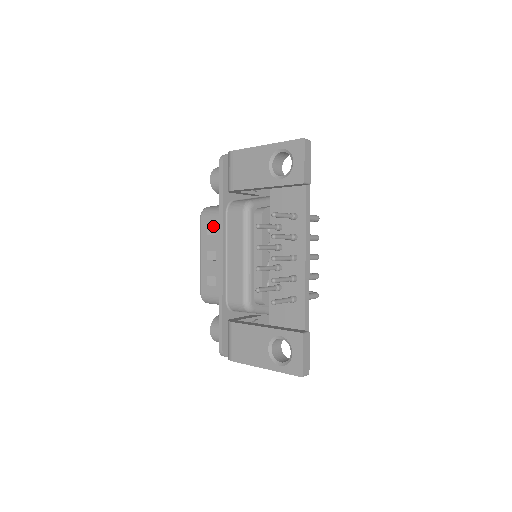
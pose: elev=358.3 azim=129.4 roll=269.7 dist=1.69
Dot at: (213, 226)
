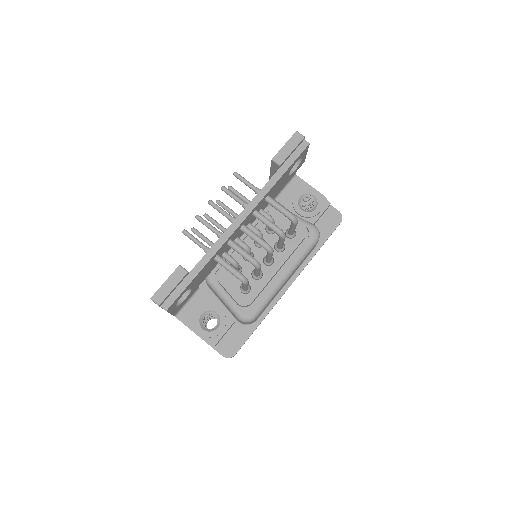
Dot at: occluded
